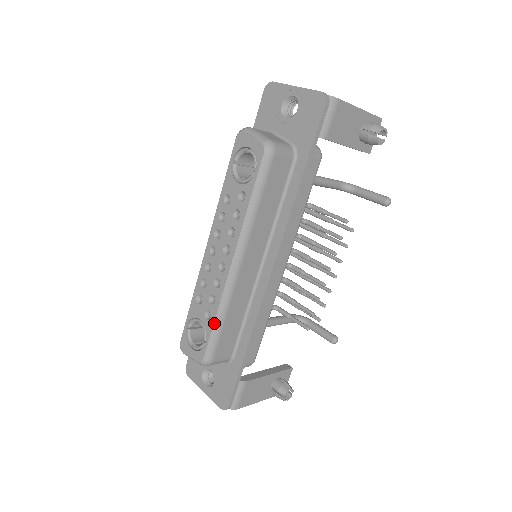
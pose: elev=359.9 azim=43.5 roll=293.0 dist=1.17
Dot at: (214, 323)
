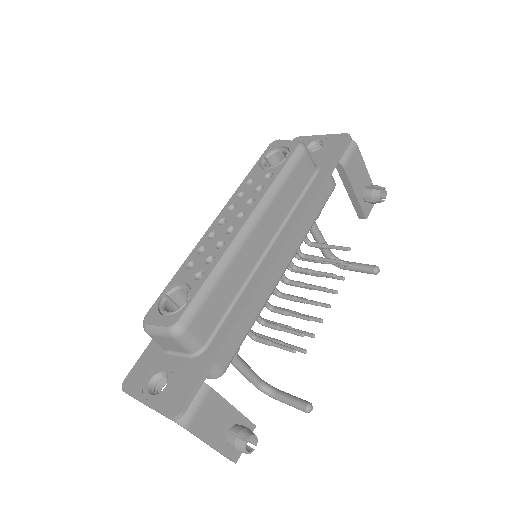
Dot at: (206, 280)
